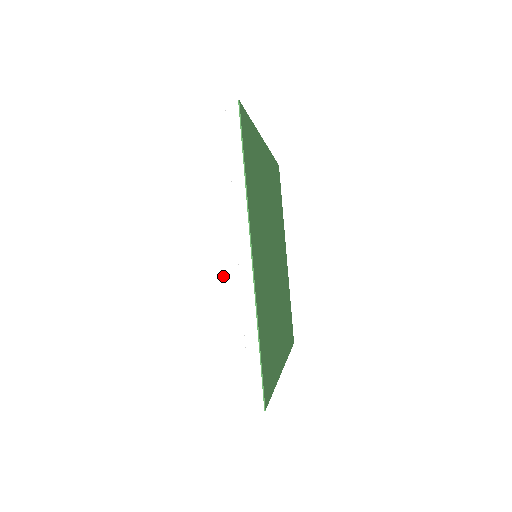
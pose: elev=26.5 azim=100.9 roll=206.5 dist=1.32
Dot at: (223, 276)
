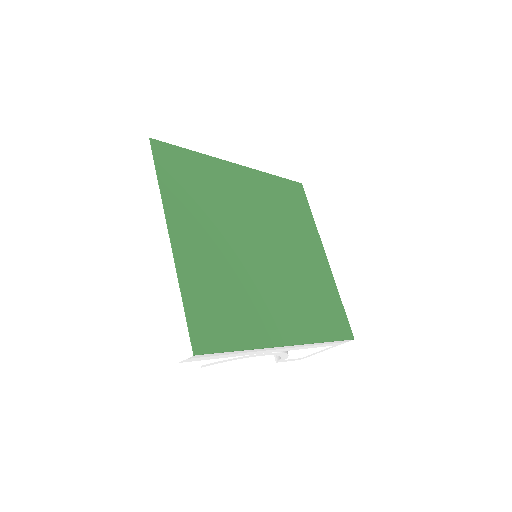
Dot at: (159, 260)
